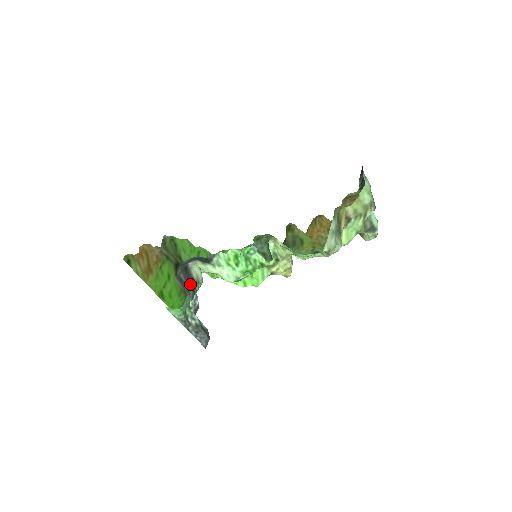
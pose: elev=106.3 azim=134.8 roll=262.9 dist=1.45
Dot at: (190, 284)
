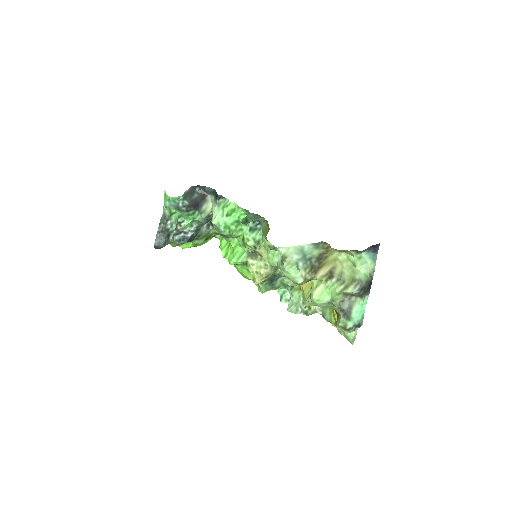
Dot at: (194, 204)
